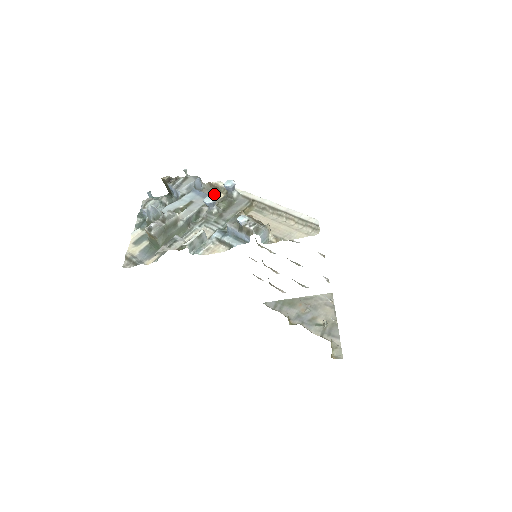
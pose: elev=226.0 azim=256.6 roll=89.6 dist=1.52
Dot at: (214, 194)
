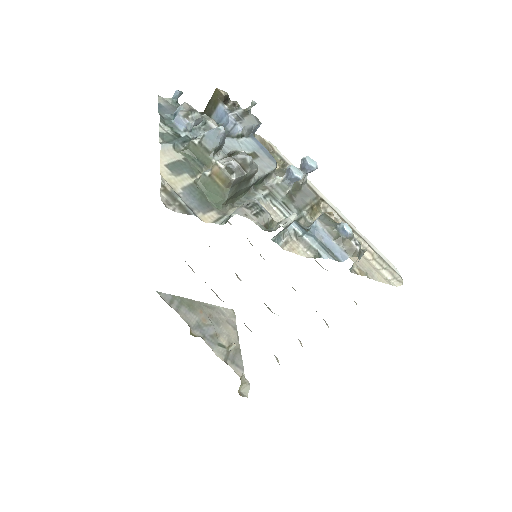
Dot at: occluded
